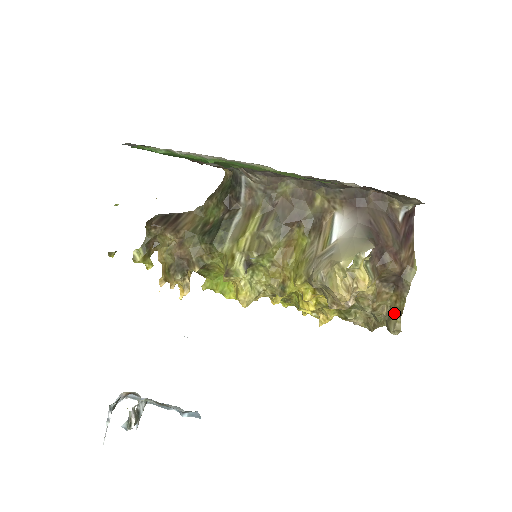
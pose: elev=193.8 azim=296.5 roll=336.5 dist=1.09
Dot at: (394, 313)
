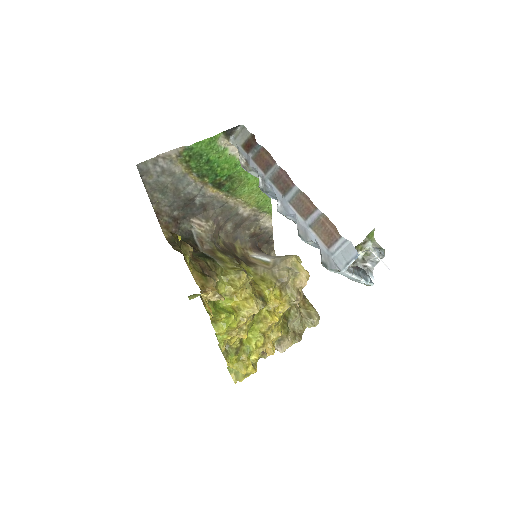
Dot at: (309, 310)
